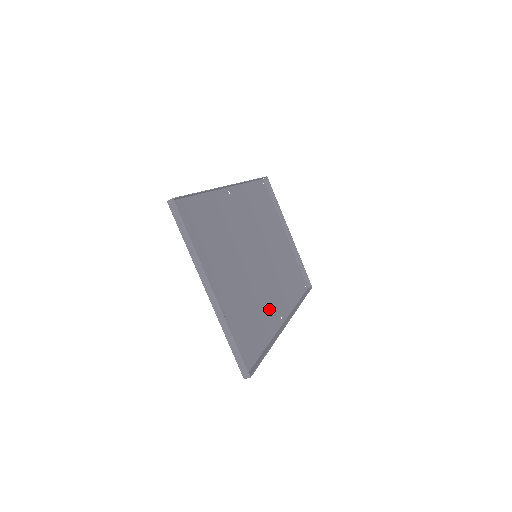
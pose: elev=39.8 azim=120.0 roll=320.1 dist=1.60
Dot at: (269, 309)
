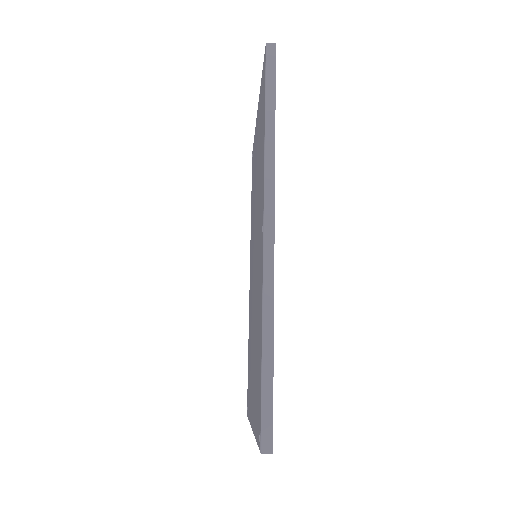
Dot at: occluded
